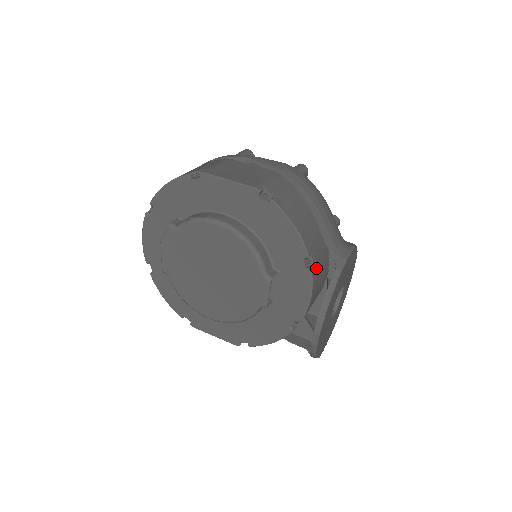
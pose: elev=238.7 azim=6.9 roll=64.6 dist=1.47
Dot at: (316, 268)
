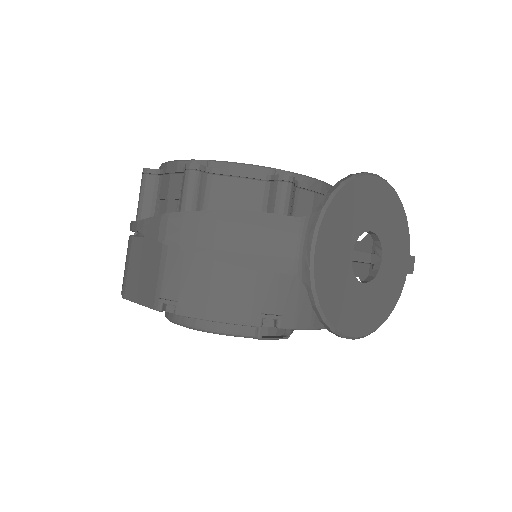
Dot at: (285, 312)
